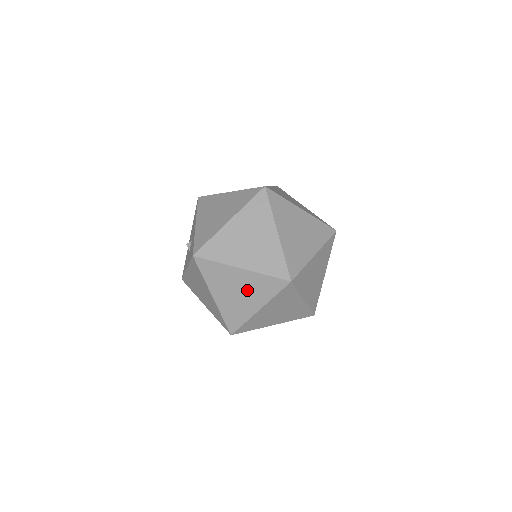
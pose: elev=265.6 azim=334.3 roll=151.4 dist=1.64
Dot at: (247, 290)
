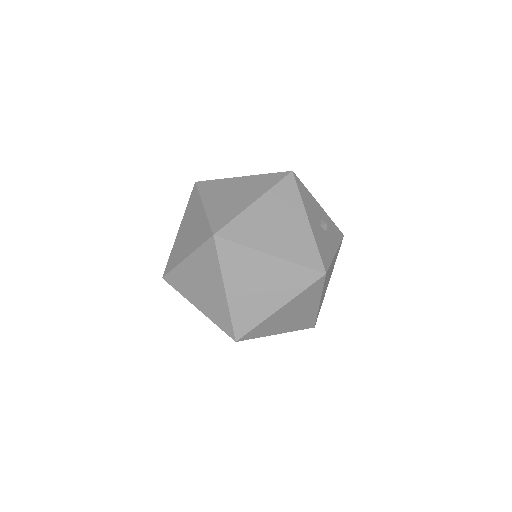
Dot at: (204, 277)
